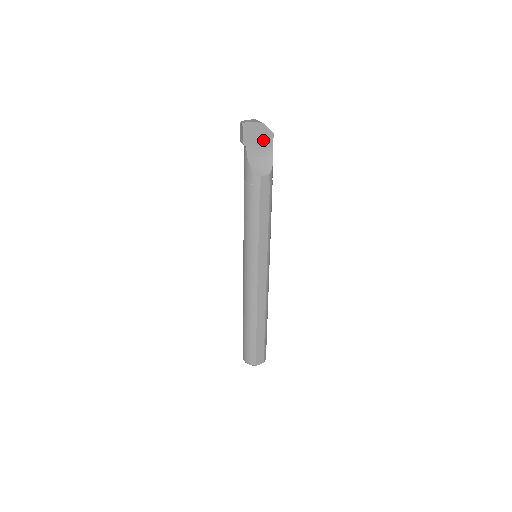
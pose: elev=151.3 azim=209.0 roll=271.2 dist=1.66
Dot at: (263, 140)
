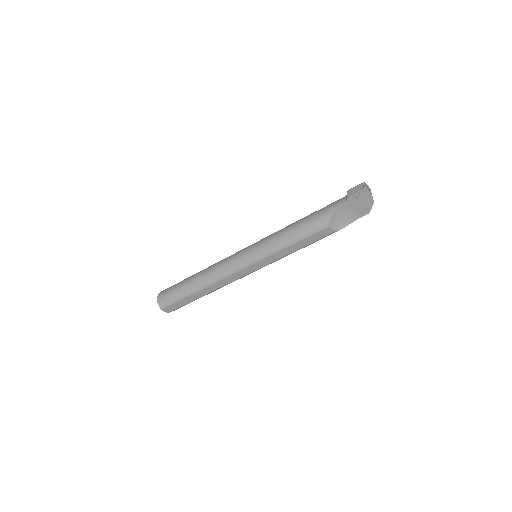
Dot at: (360, 209)
